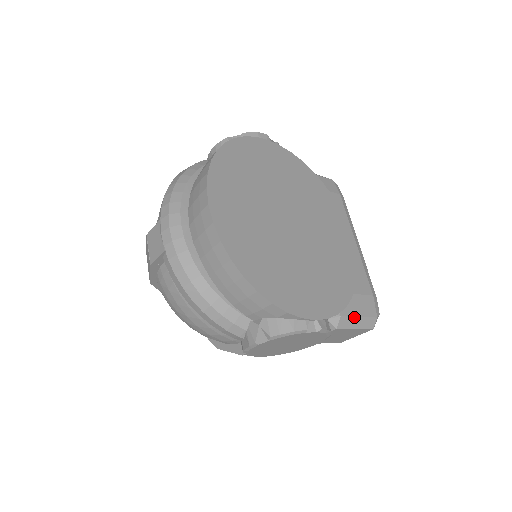
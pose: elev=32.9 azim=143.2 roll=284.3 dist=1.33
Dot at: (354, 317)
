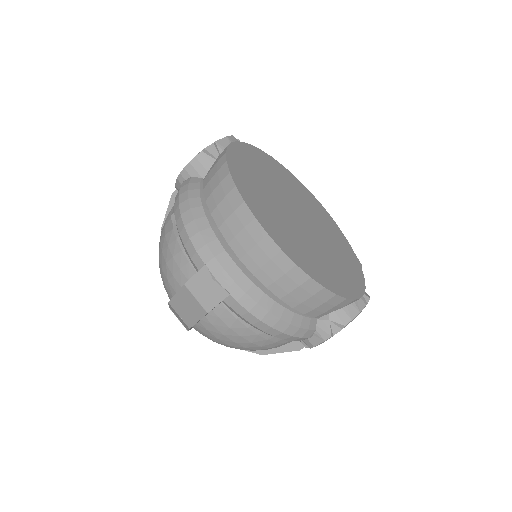
Dot at: occluded
